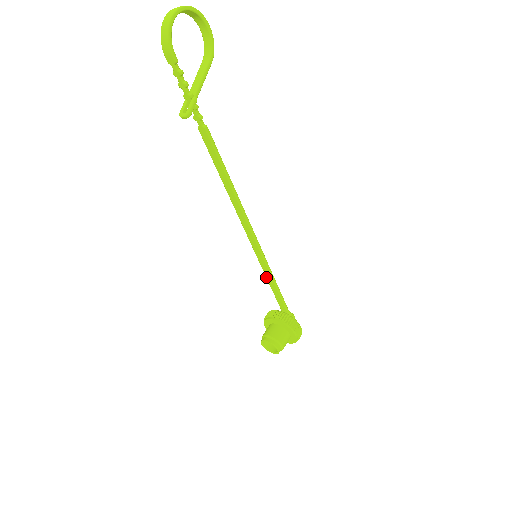
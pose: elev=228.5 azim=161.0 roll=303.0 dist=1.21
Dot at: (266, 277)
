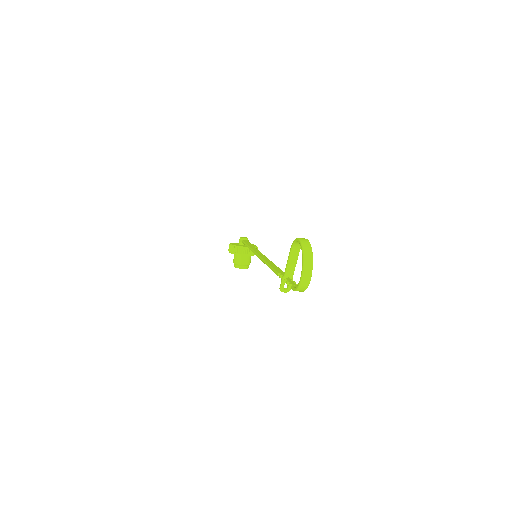
Dot at: occluded
